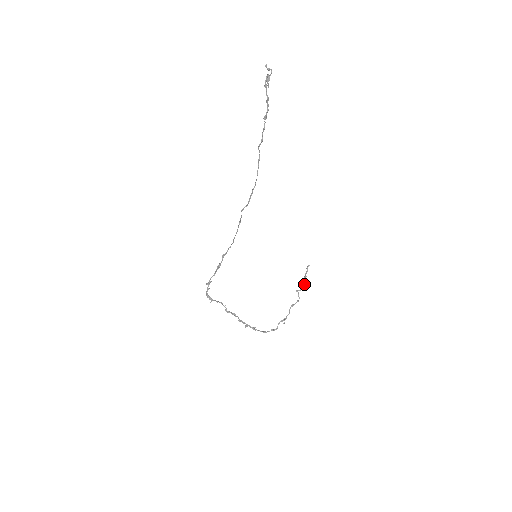
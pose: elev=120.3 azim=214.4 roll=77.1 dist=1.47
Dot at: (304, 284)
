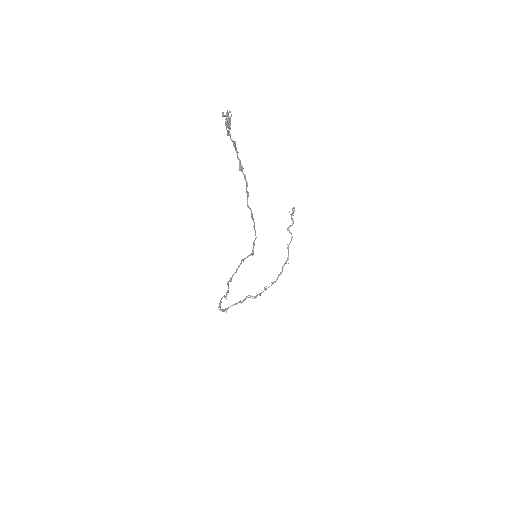
Dot at: (292, 221)
